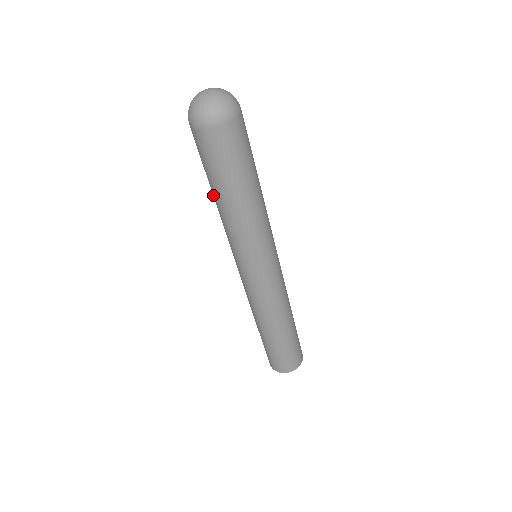
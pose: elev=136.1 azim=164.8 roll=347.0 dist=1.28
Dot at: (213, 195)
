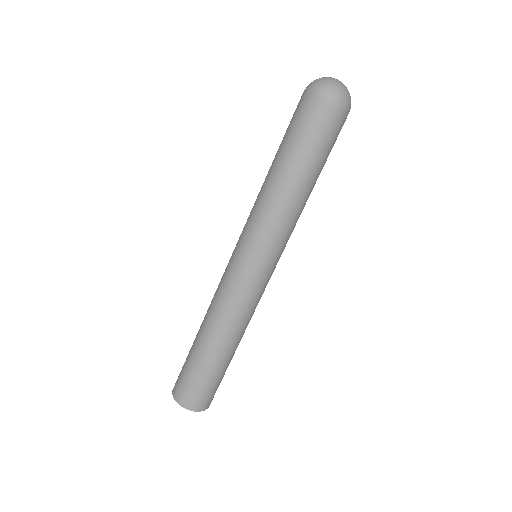
Dot at: (271, 165)
